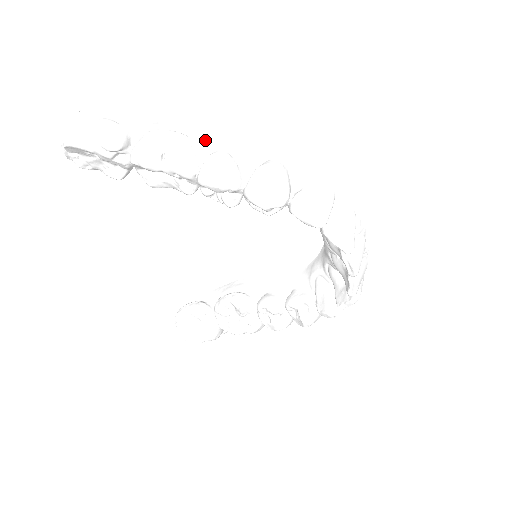
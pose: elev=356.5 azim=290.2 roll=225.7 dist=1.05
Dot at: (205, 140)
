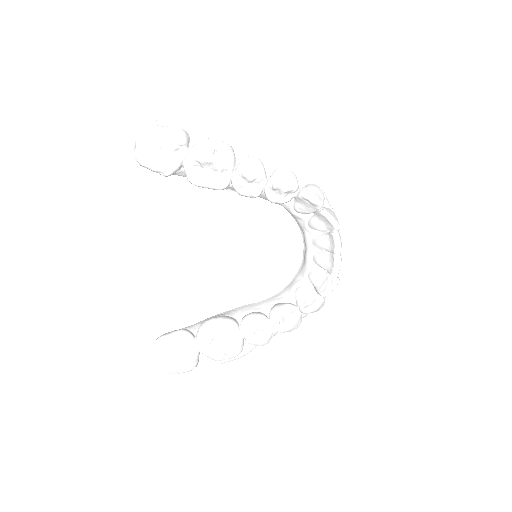
Dot at: (242, 151)
